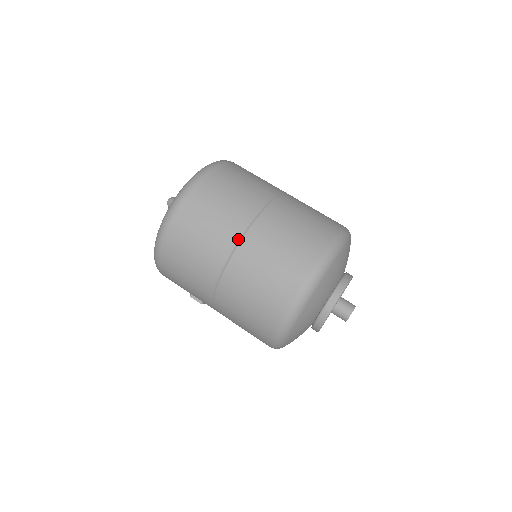
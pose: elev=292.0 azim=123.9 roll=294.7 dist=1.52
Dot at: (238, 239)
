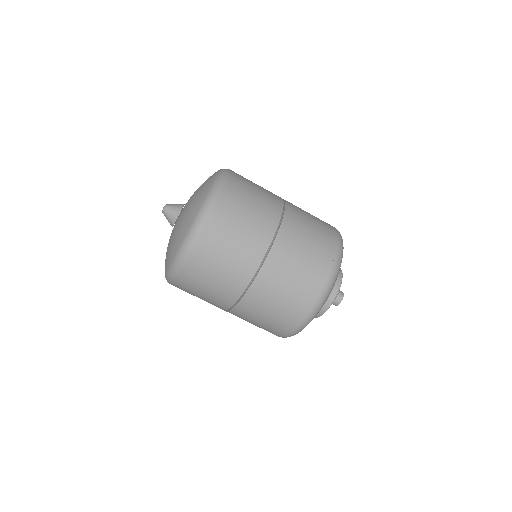
Dot at: occluded
